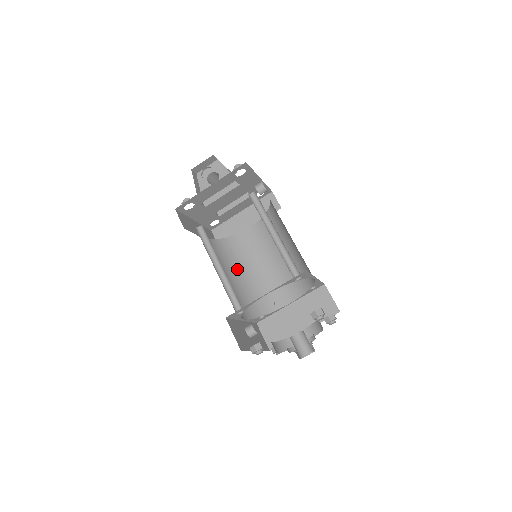
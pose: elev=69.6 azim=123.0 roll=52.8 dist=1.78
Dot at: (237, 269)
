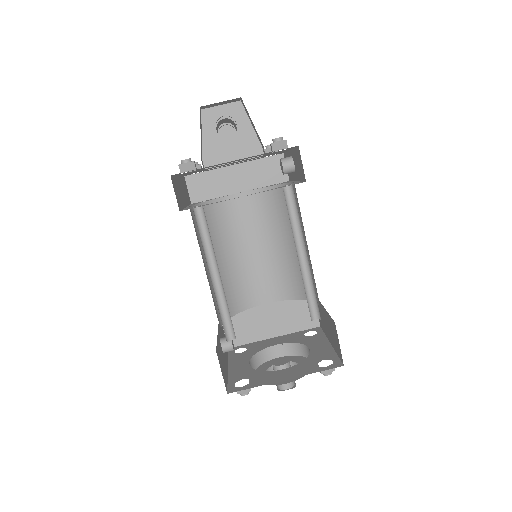
Dot at: (216, 250)
